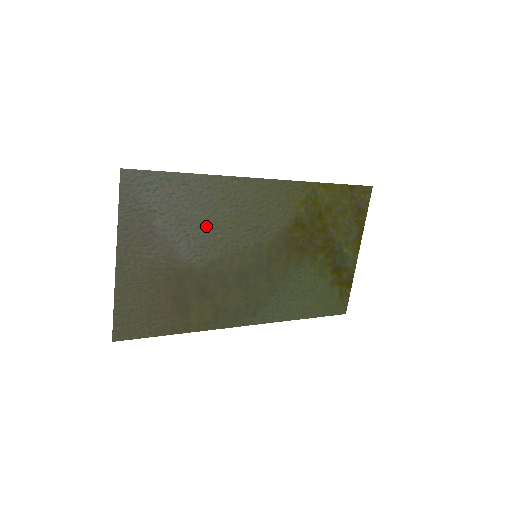
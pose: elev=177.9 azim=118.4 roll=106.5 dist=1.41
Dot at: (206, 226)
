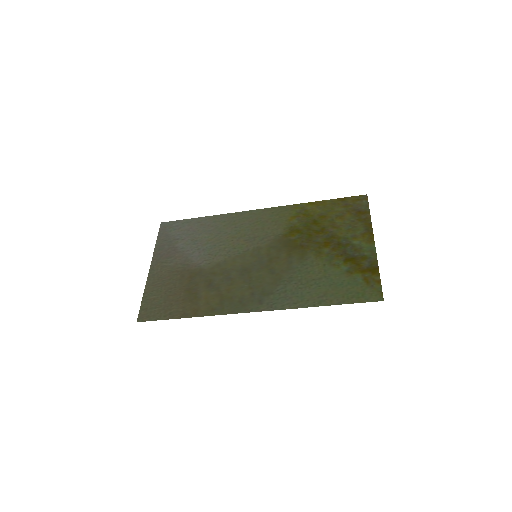
Dot at: (213, 242)
